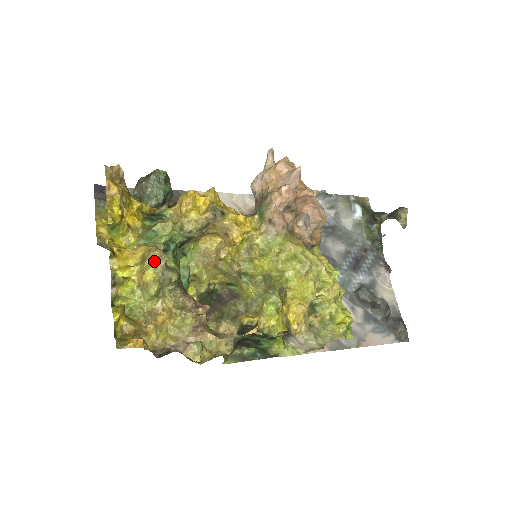
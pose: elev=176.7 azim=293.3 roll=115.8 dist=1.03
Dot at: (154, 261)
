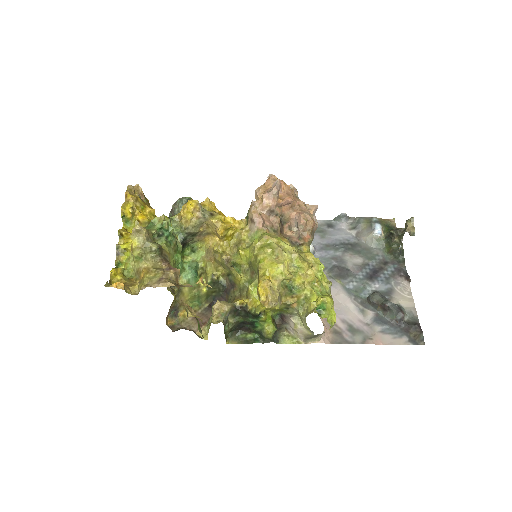
Dot at: (138, 234)
